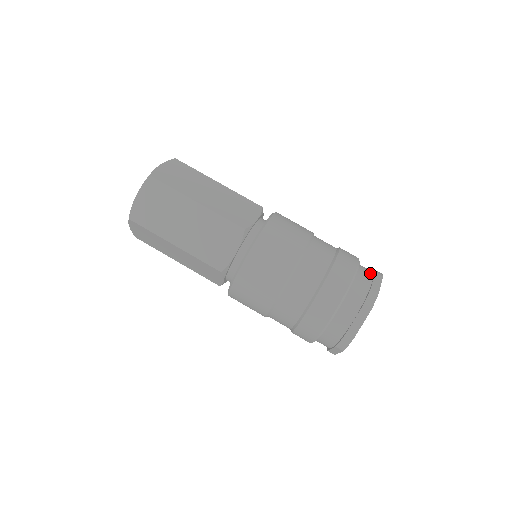
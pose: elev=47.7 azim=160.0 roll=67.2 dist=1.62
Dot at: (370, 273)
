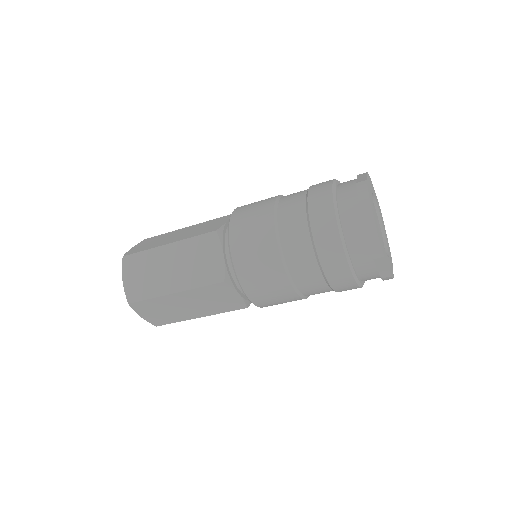
Dot at: (355, 206)
